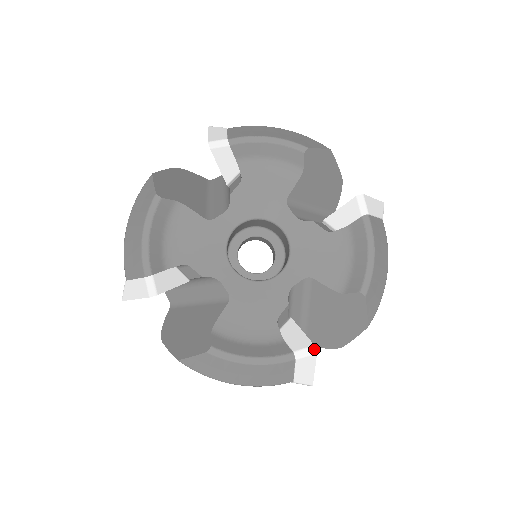
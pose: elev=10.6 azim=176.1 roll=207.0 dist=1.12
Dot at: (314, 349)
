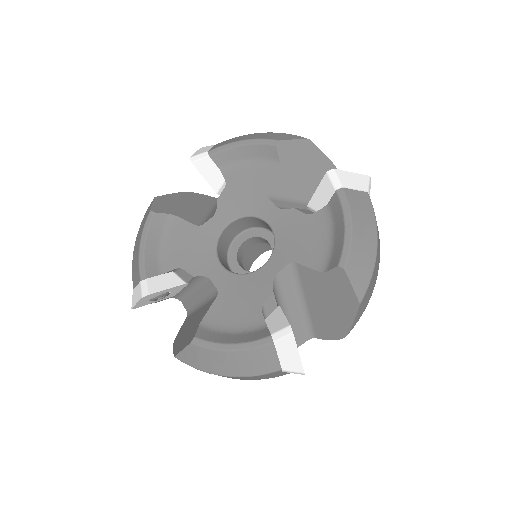
Dot at: (290, 329)
